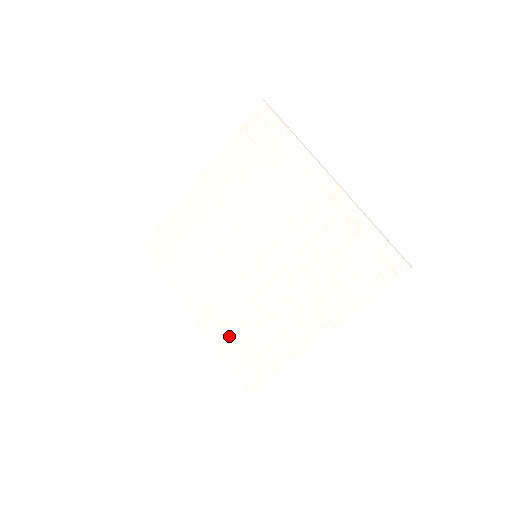
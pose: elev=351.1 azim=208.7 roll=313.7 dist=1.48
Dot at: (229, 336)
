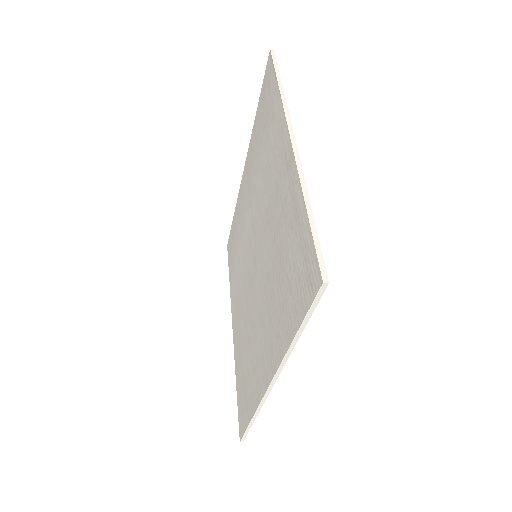
Dot at: (240, 357)
